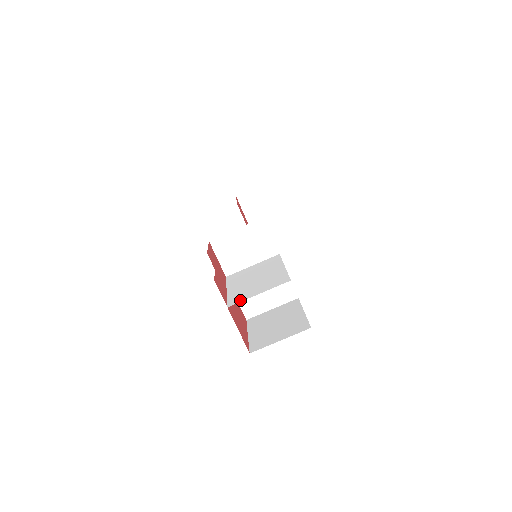
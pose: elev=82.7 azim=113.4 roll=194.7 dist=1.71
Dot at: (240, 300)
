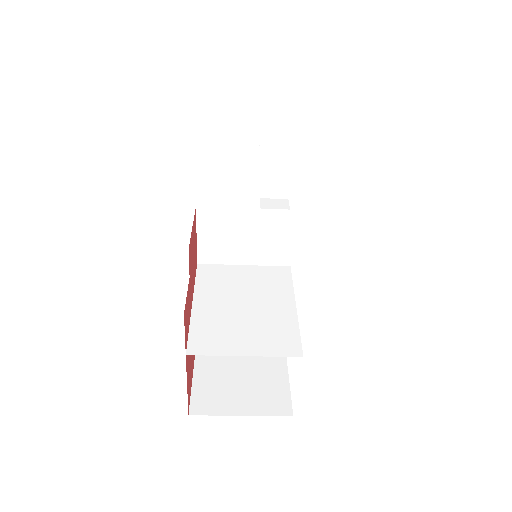
Dot at: (211, 350)
